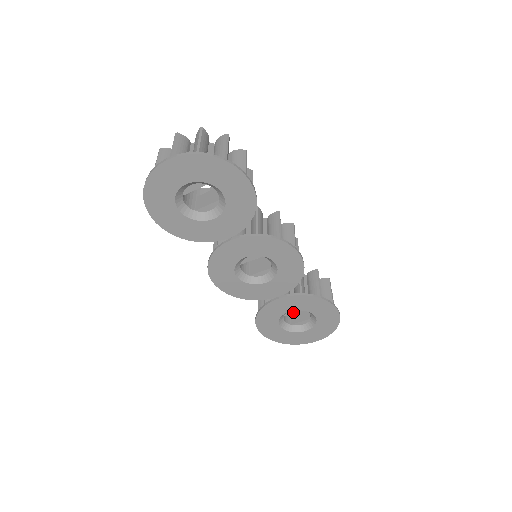
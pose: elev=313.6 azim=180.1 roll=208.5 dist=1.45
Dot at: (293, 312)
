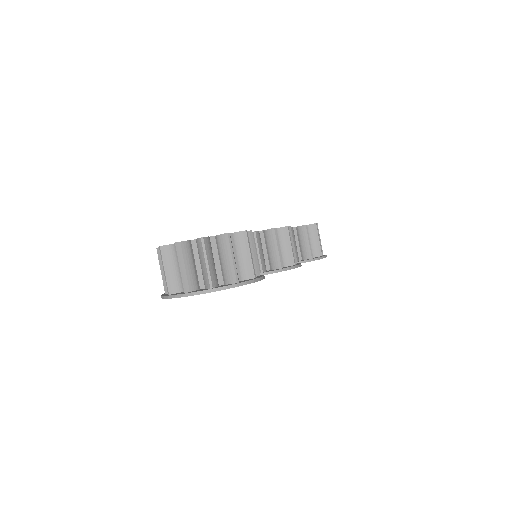
Dot at: occluded
